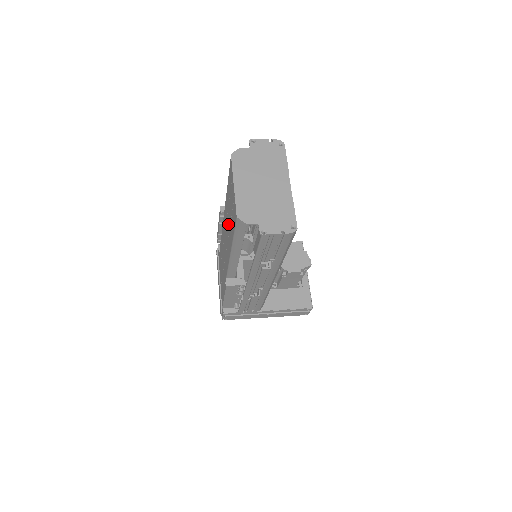
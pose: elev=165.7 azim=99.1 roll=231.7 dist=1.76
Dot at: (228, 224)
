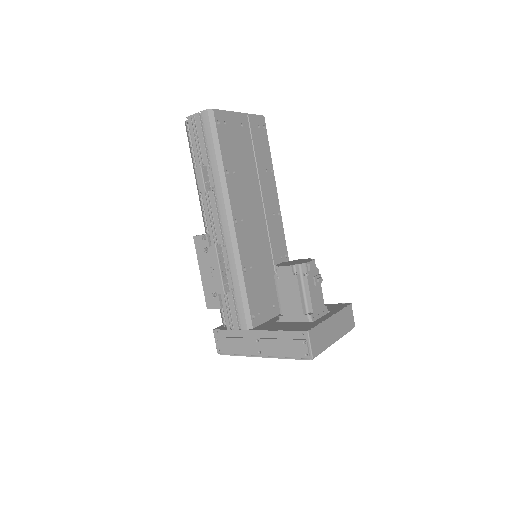
Dot at: occluded
